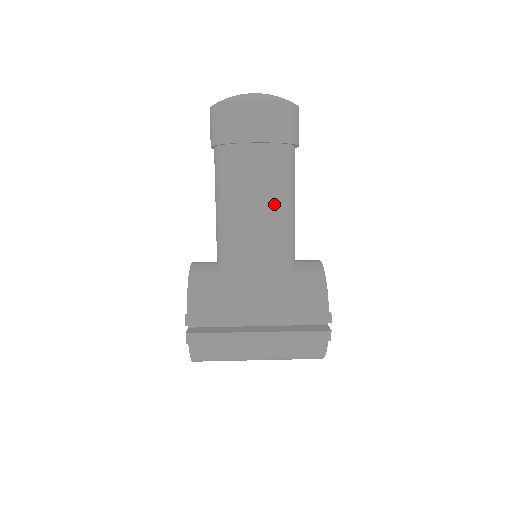
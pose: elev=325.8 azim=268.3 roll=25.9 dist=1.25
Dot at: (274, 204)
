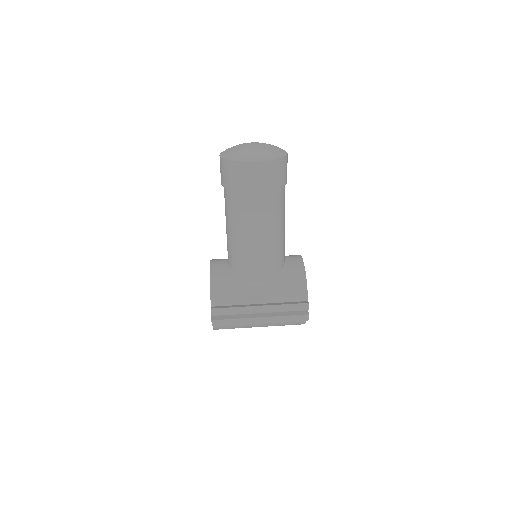
Dot at: (270, 231)
